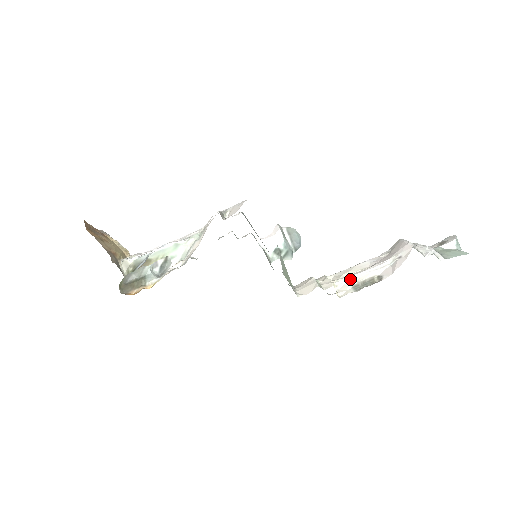
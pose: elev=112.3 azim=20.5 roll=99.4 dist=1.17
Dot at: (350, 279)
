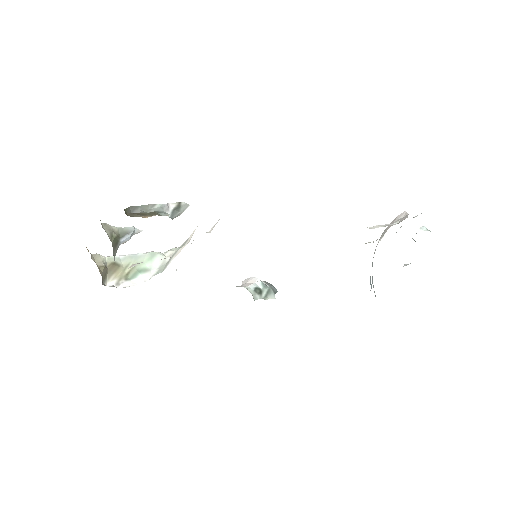
Dot at: (375, 227)
